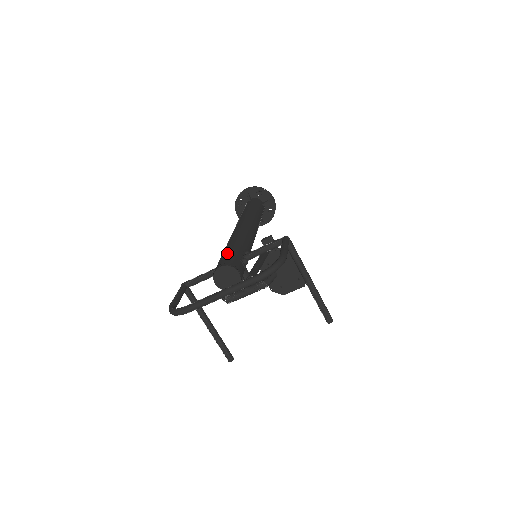
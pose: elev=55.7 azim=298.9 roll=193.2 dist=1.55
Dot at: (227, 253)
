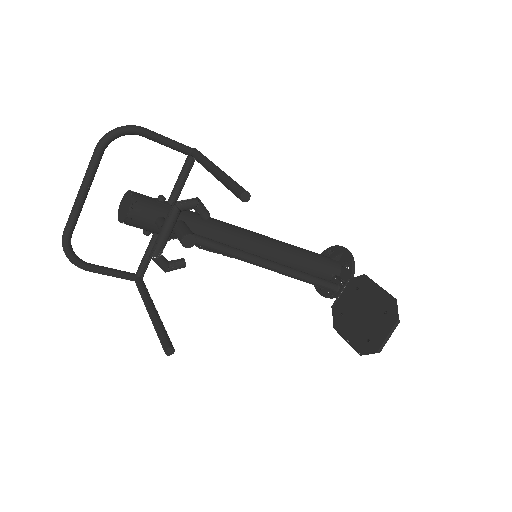
Dot at: occluded
